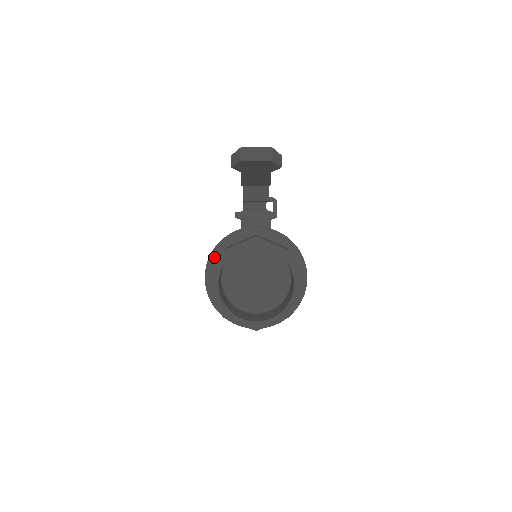
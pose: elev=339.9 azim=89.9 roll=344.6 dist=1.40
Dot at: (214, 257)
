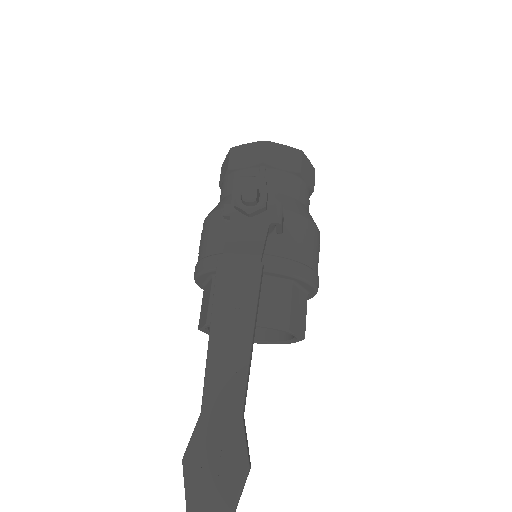
Dot at: (201, 278)
